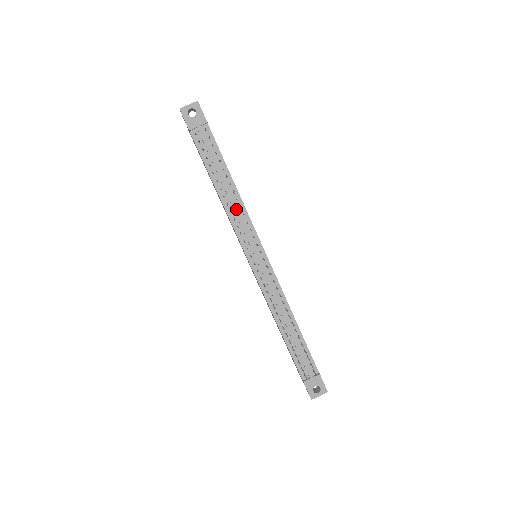
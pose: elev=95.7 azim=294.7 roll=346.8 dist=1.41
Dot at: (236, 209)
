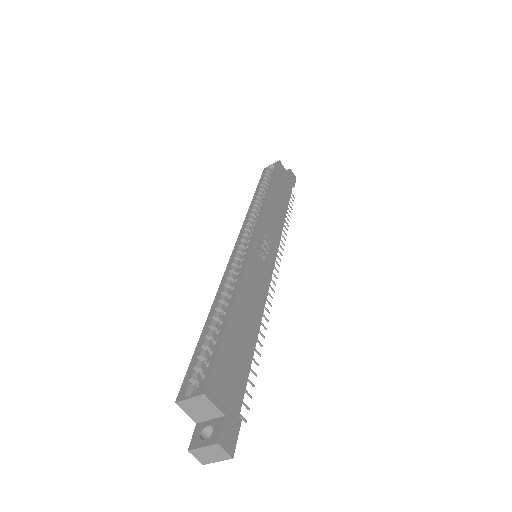
Dot at: occluded
